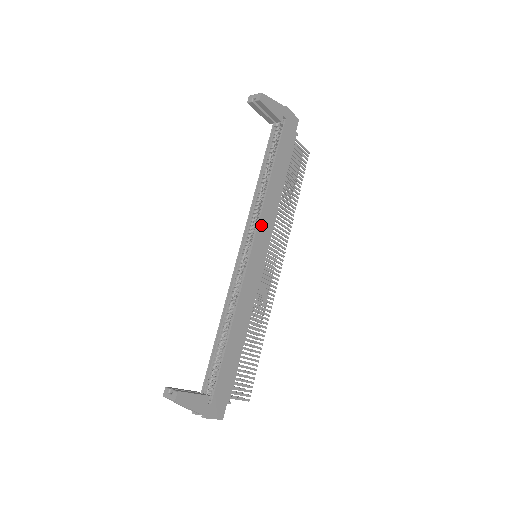
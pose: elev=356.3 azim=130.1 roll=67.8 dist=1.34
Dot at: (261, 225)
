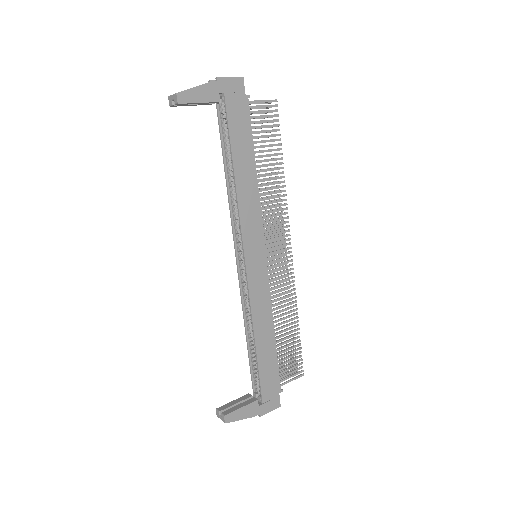
Dot at: (245, 230)
